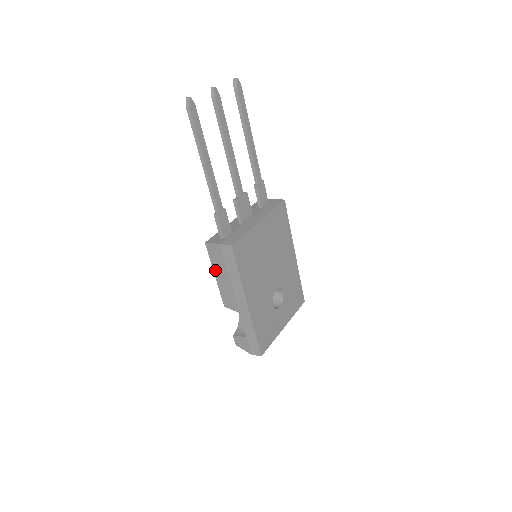
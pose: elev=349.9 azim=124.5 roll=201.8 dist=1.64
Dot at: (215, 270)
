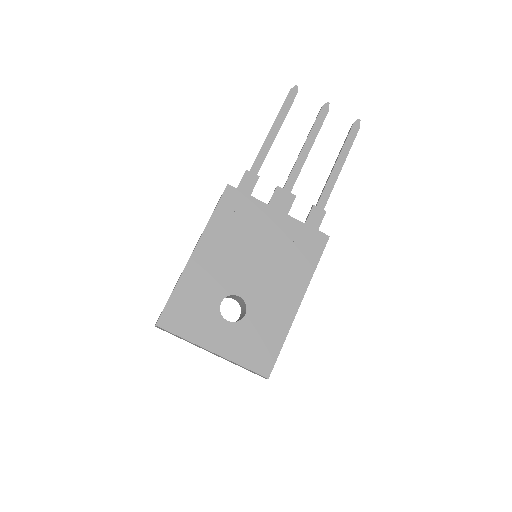
Dot at: occluded
